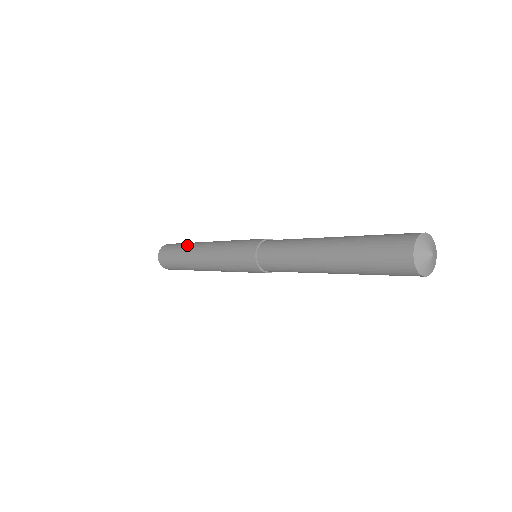
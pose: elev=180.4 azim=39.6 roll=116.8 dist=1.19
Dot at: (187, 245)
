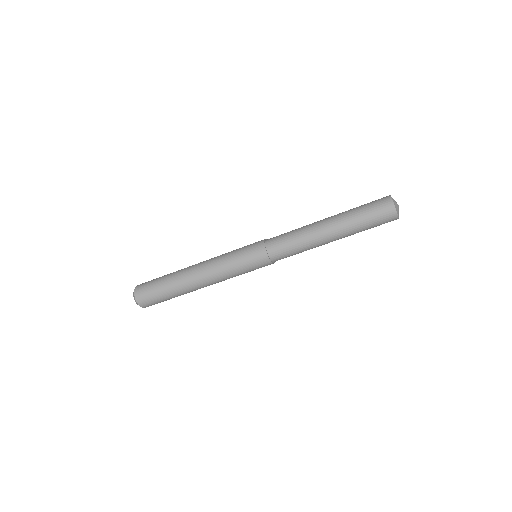
Dot at: occluded
